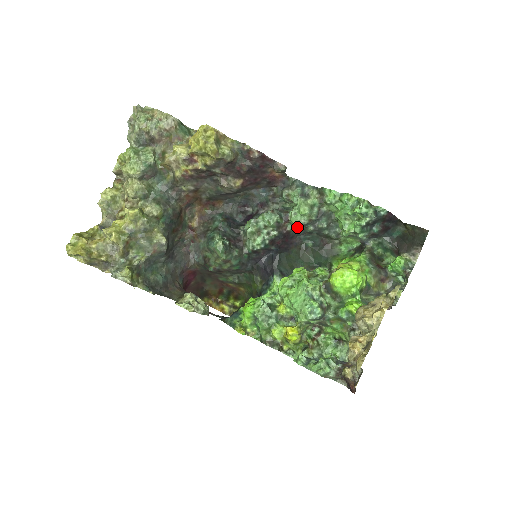
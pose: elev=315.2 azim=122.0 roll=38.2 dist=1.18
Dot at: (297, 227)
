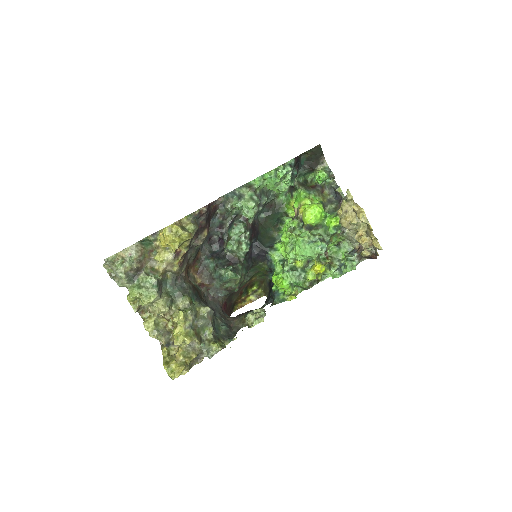
Dot at: occluded
